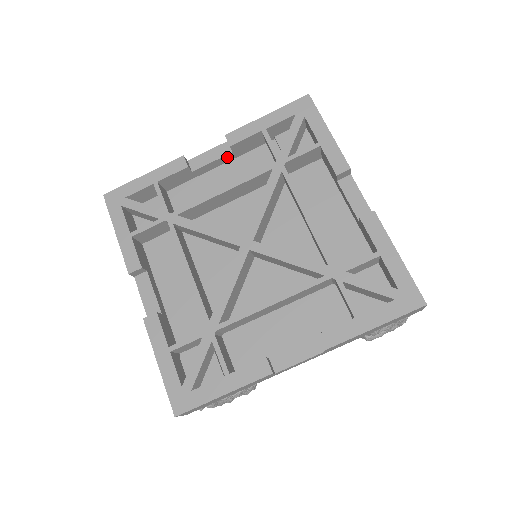
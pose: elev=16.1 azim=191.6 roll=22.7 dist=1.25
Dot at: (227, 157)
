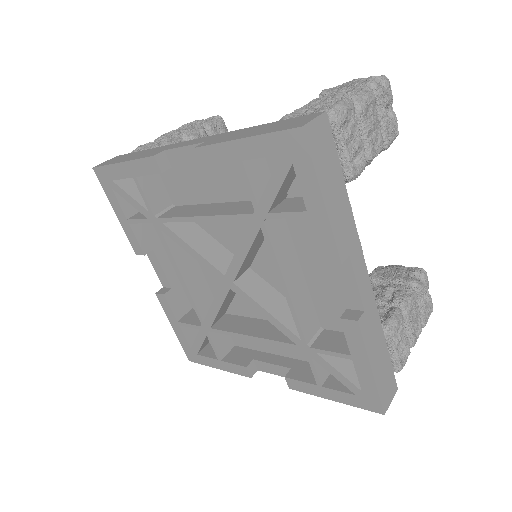
Dot at: occluded
